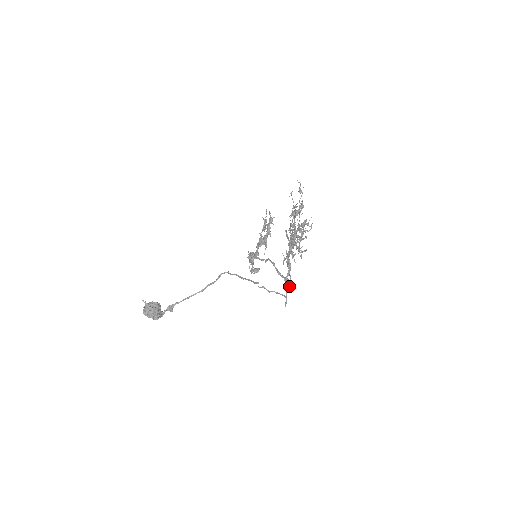
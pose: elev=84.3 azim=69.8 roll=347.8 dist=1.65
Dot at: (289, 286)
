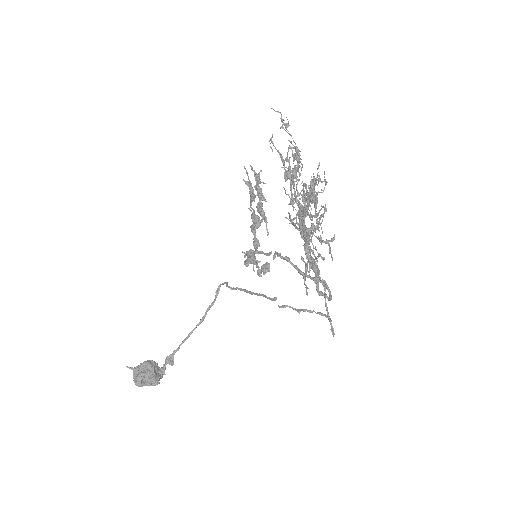
Dot at: (326, 295)
